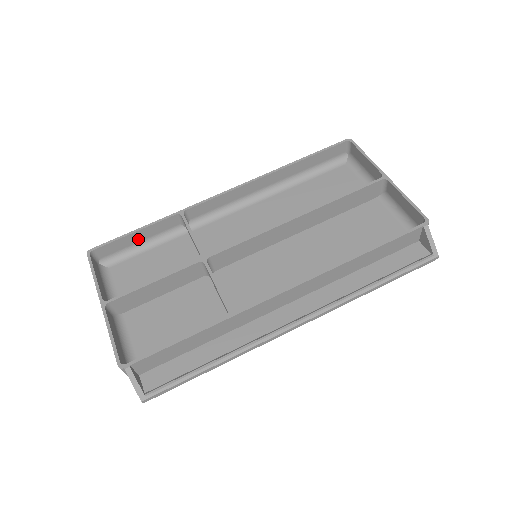
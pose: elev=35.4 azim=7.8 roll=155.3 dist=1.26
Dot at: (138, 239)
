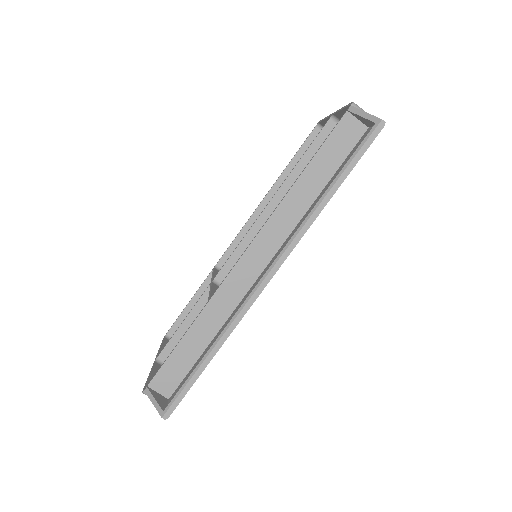
Dot at: occluded
